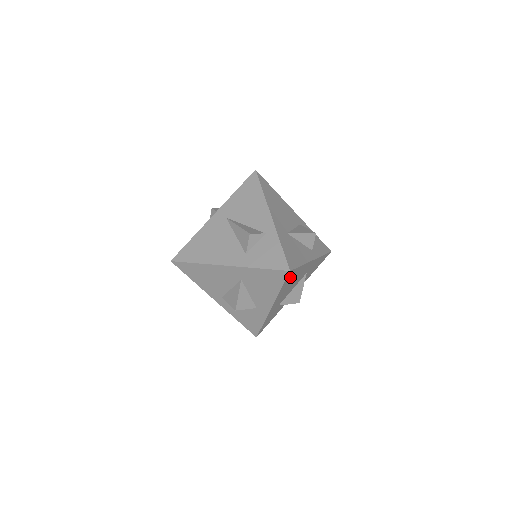
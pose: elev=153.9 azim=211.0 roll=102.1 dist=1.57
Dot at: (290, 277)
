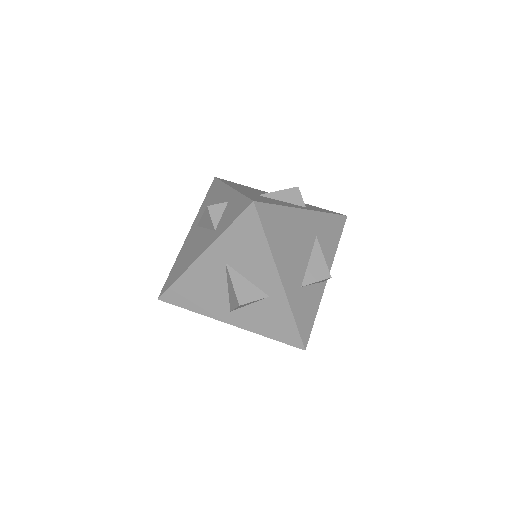
Dot at: (270, 221)
